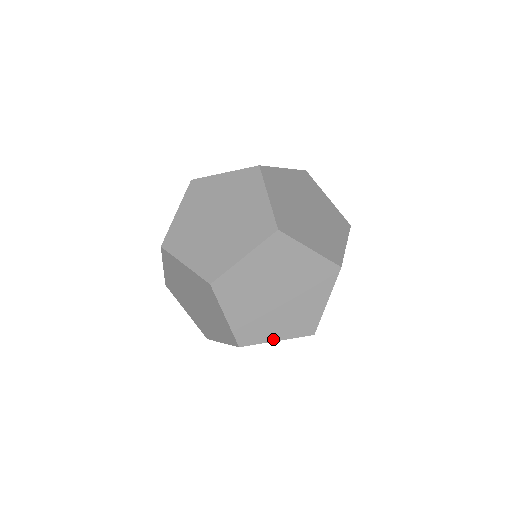
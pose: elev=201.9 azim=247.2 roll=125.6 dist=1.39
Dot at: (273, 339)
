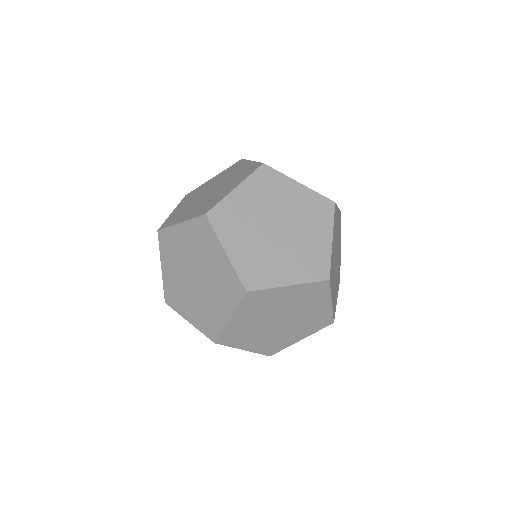
Dot at: occluded
